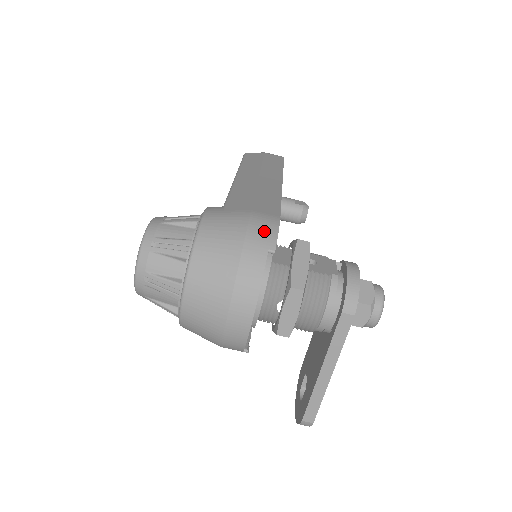
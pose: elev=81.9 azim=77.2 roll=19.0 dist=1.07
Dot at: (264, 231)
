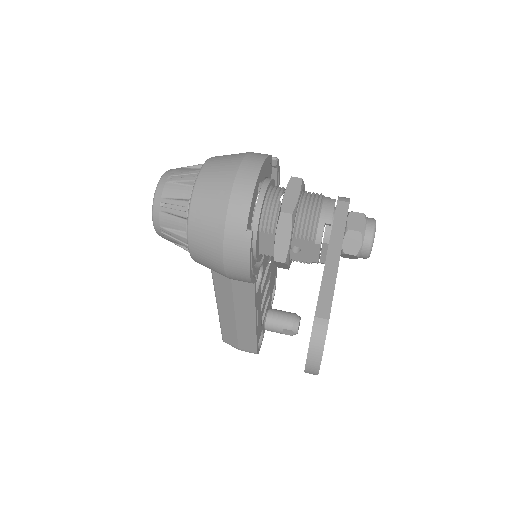
Dot at: occluded
